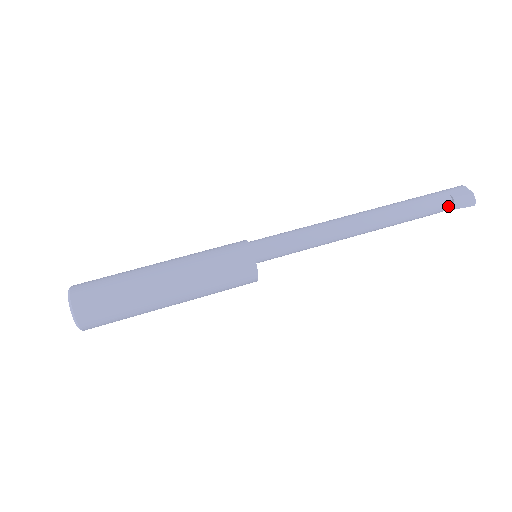
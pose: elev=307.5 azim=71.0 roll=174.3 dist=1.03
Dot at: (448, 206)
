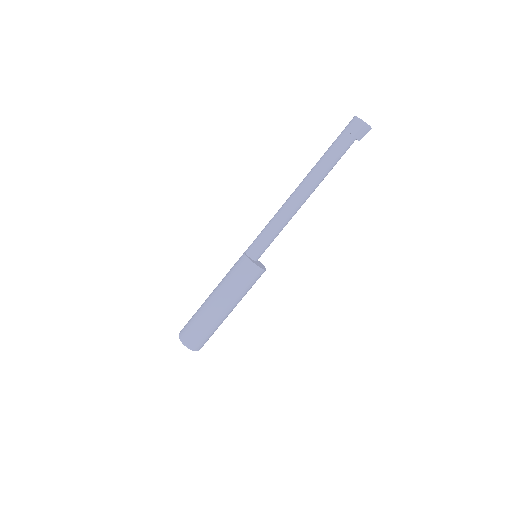
Dot at: (353, 141)
